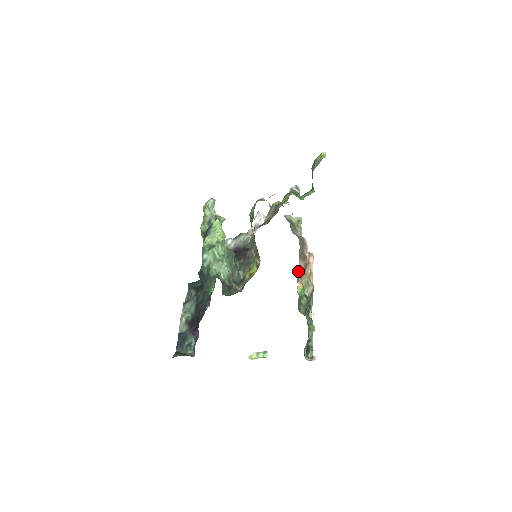
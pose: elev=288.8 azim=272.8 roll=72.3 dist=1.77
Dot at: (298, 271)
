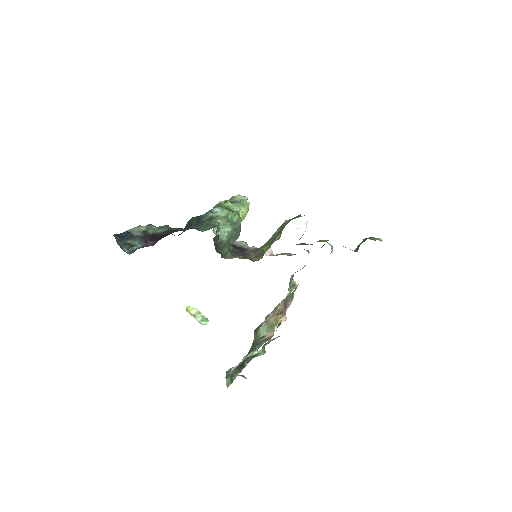
Dot at: occluded
